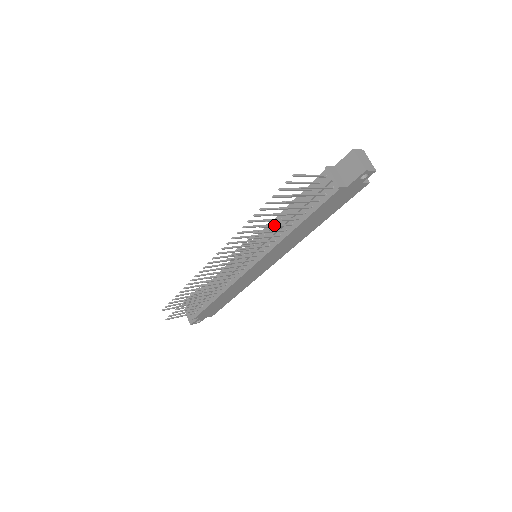
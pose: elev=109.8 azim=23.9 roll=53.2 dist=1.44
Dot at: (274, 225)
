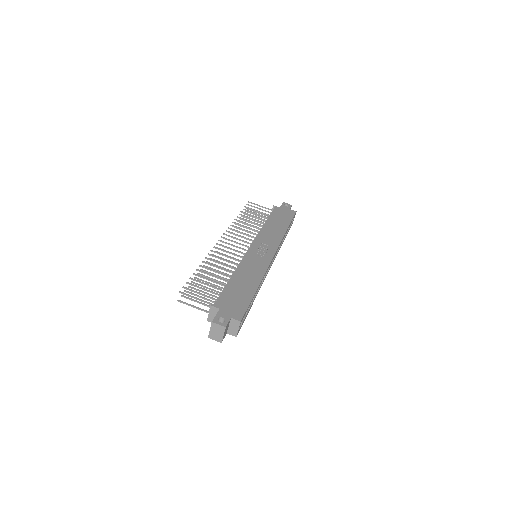
Dot at: (211, 279)
